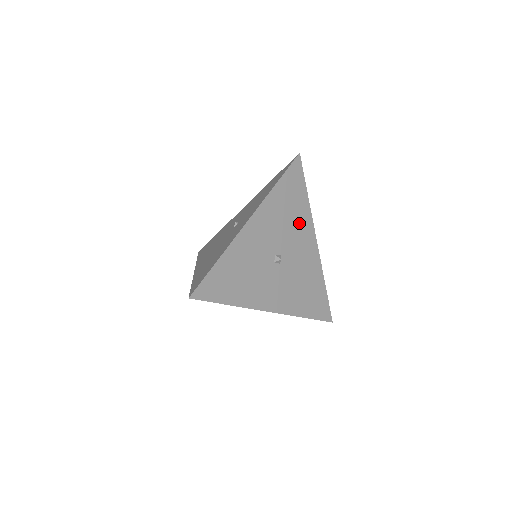
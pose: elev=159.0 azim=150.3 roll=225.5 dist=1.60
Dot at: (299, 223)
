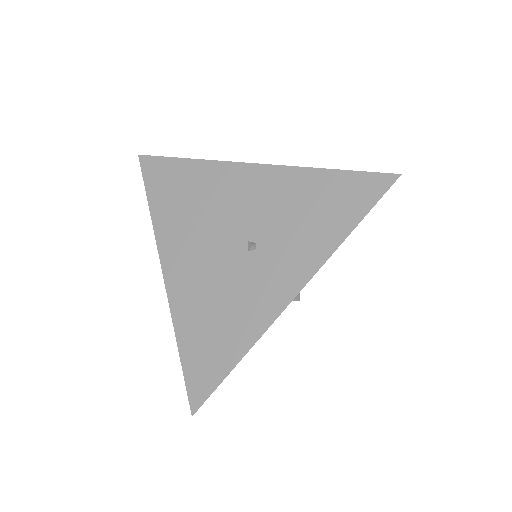
Dot at: occluded
